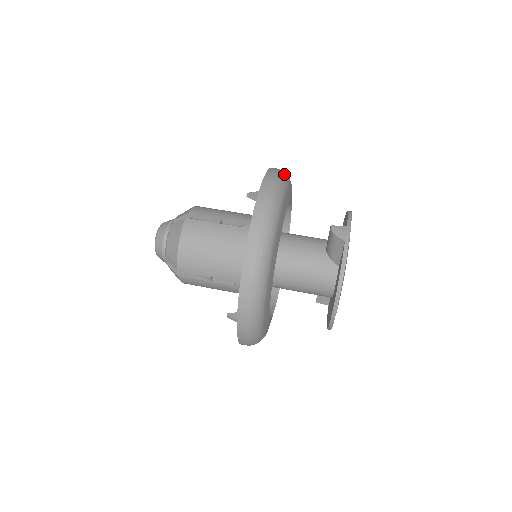
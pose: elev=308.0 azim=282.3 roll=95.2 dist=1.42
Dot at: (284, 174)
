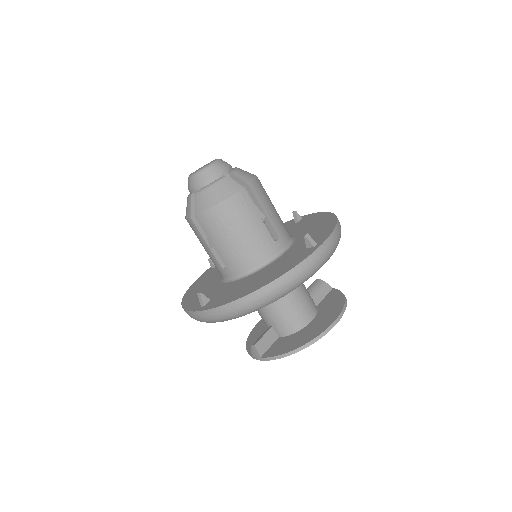
Dot at: (241, 314)
